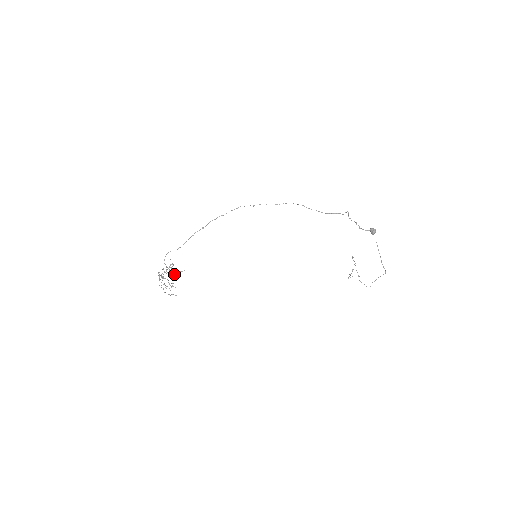
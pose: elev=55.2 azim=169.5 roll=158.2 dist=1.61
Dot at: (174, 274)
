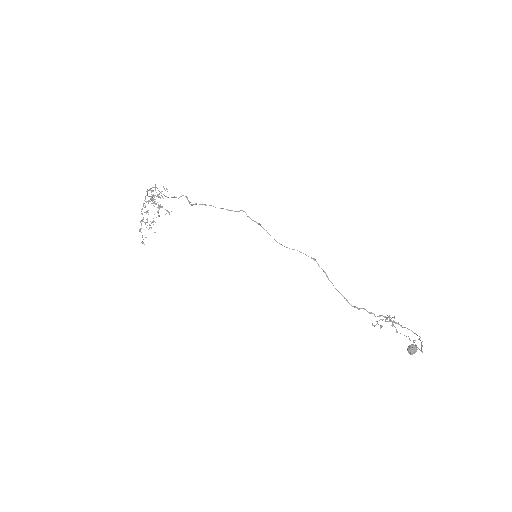
Dot at: occluded
